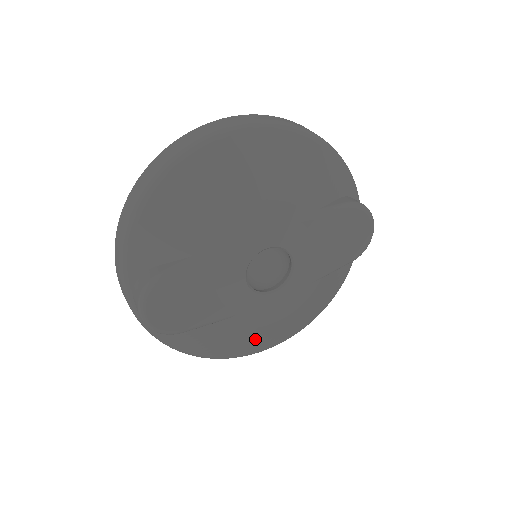
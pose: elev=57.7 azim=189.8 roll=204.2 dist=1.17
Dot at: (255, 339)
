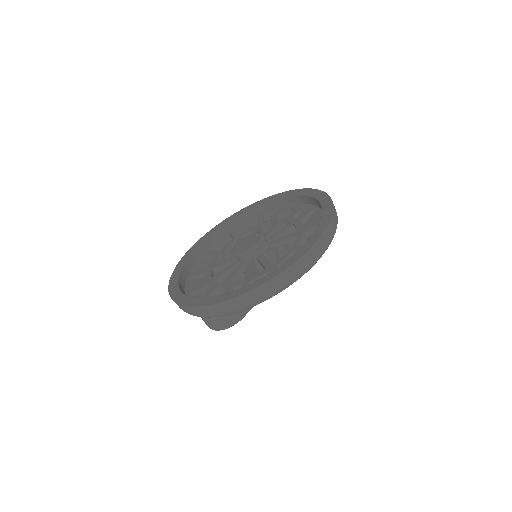
Dot at: occluded
